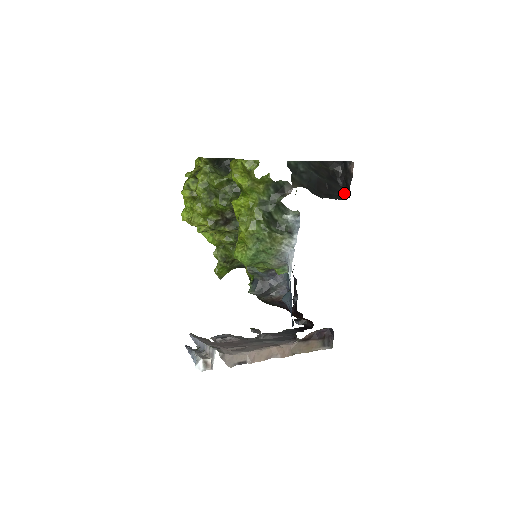
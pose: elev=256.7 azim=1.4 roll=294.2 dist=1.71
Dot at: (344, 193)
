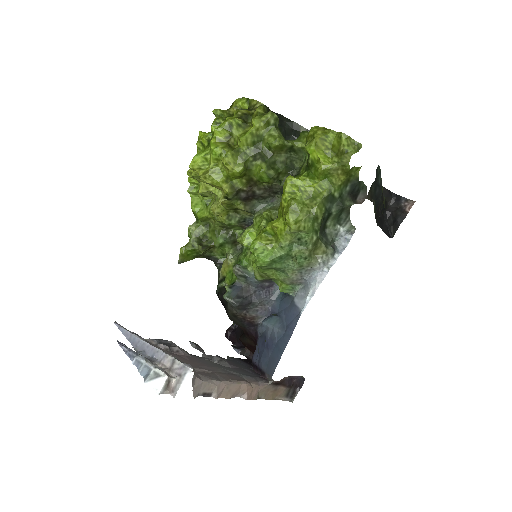
Dot at: (388, 230)
